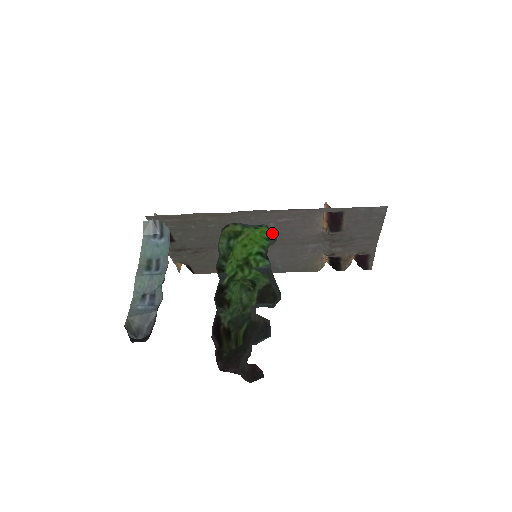
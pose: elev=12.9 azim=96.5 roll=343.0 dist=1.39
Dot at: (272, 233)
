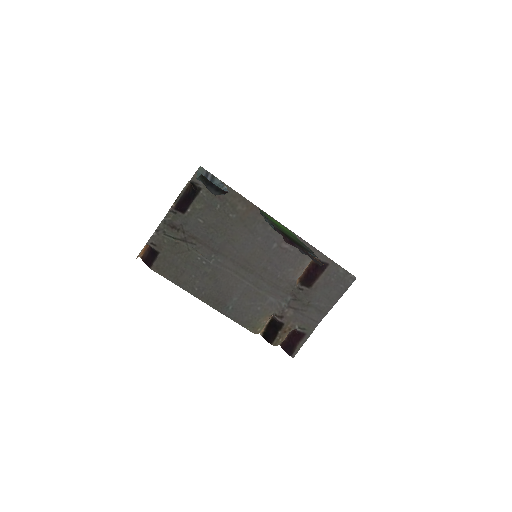
Dot at: (294, 234)
